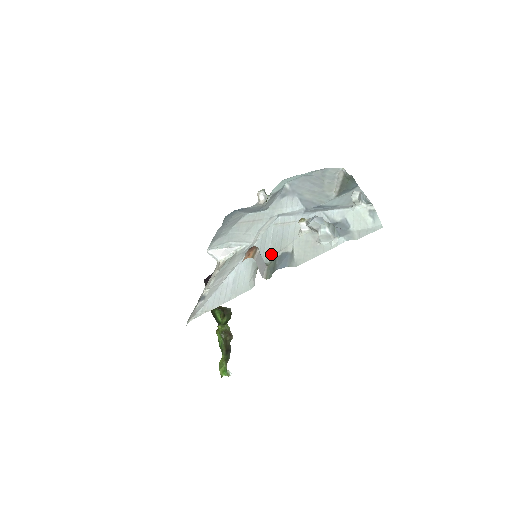
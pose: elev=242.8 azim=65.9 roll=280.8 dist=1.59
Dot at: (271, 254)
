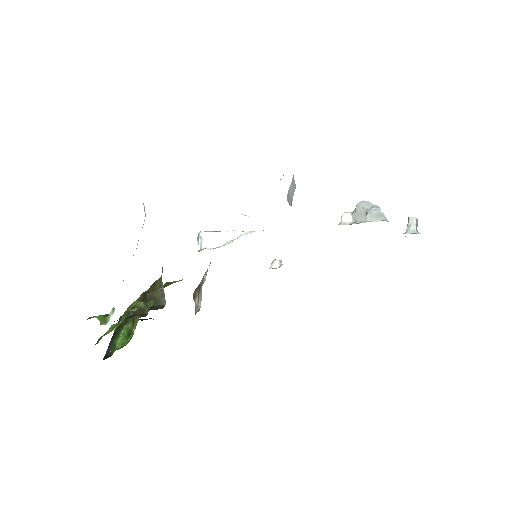
Dot at: occluded
